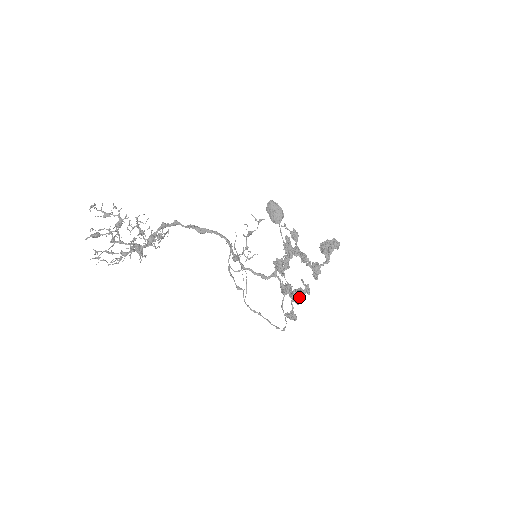
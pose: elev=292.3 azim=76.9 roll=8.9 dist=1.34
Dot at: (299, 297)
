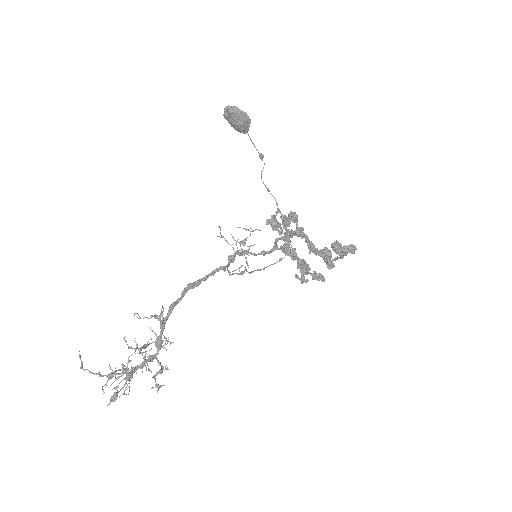
Dot at: (307, 265)
